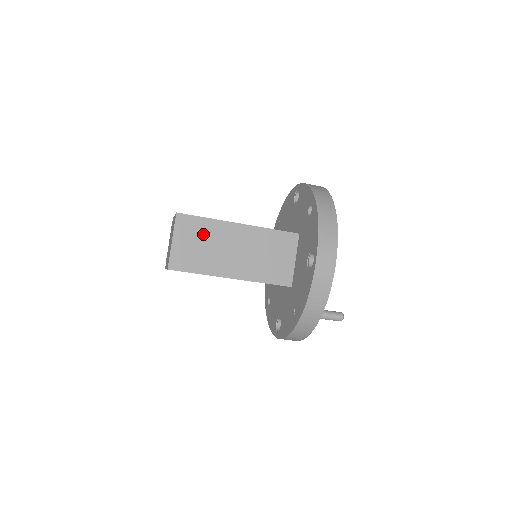
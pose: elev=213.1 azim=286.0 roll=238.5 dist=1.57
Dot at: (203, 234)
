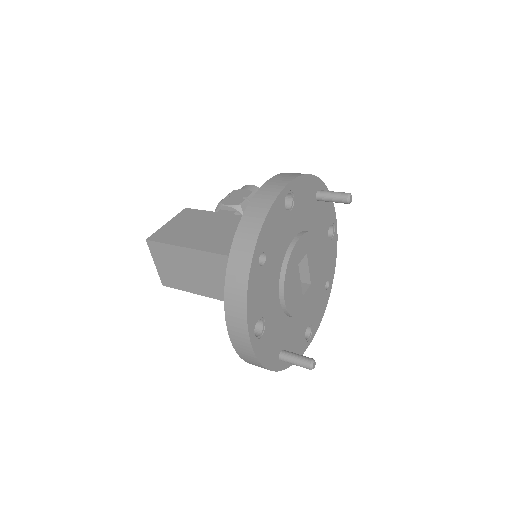
Dot at: (173, 259)
